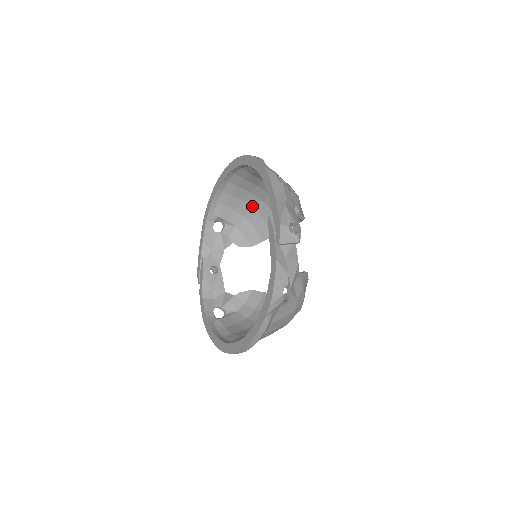
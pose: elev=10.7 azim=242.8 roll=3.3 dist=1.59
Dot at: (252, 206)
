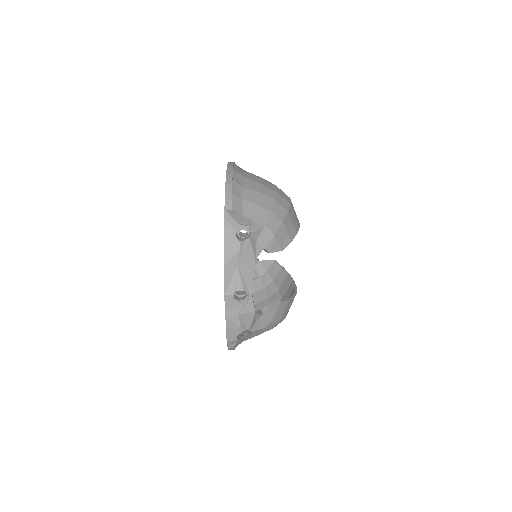
Dot at: occluded
